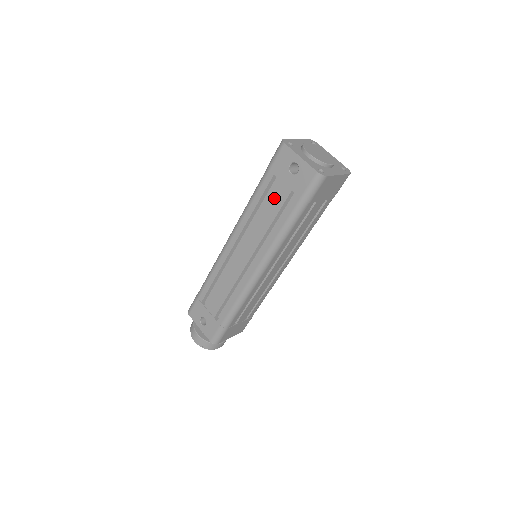
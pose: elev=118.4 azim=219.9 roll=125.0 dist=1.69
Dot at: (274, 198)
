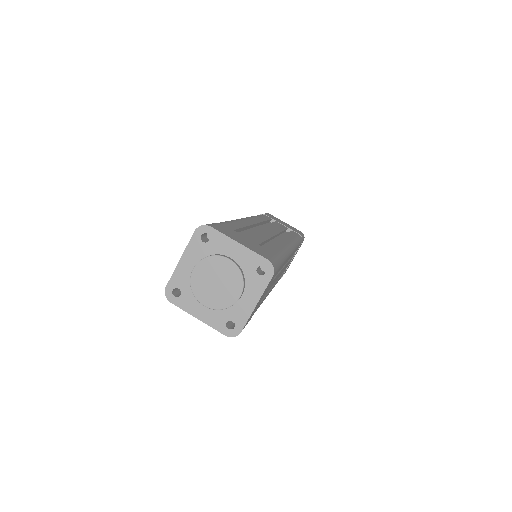
Dot at: occluded
